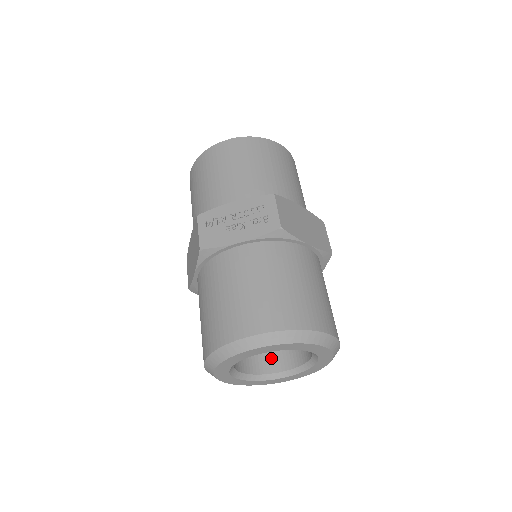
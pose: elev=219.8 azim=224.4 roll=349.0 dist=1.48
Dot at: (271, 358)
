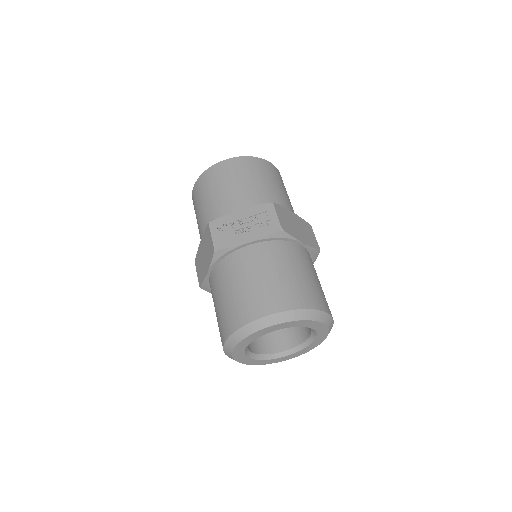
Dot at: (275, 340)
